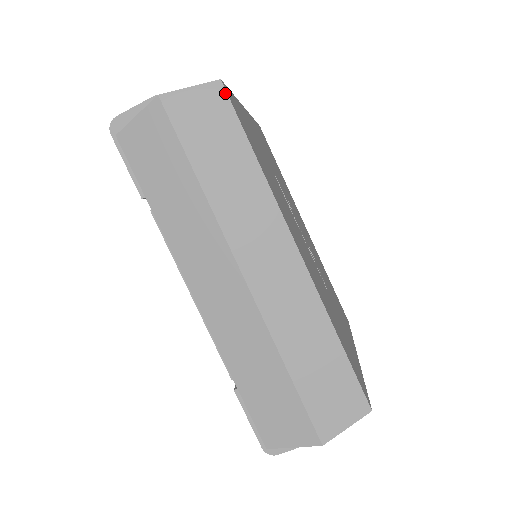
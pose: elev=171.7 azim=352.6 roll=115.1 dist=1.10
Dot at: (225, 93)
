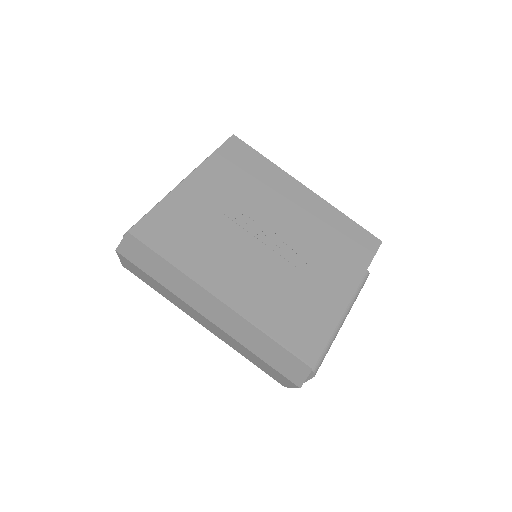
Dot at: (134, 237)
